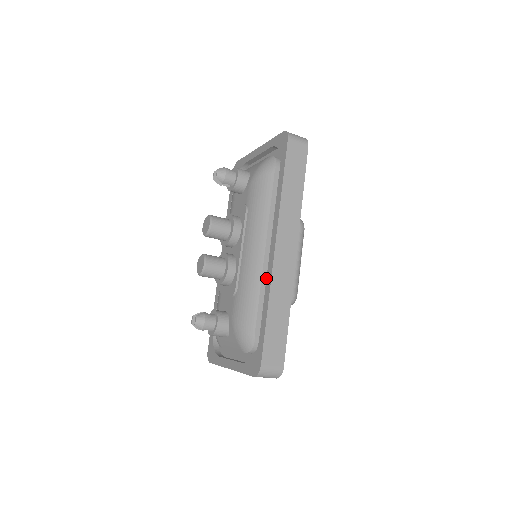
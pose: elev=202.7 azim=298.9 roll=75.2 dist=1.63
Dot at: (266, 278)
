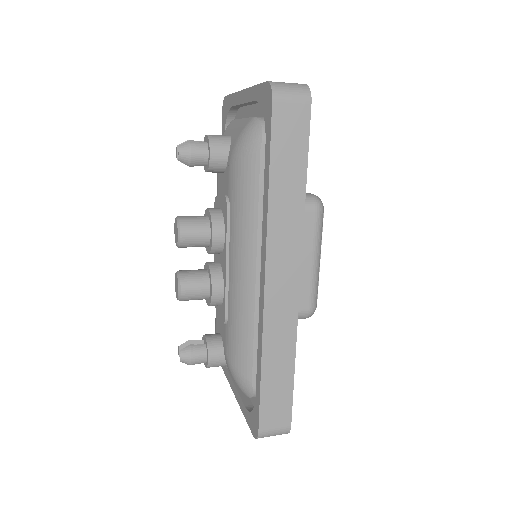
Dot at: occluded
